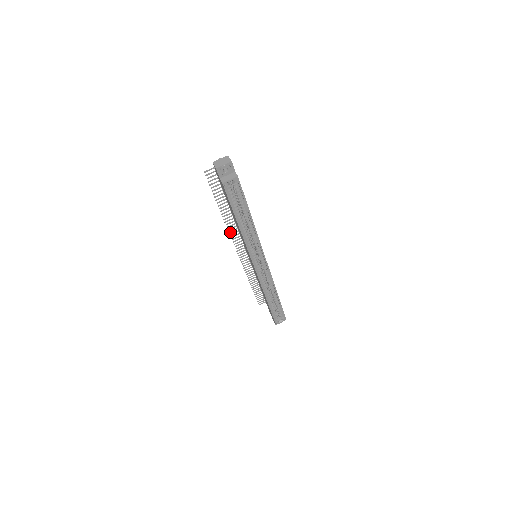
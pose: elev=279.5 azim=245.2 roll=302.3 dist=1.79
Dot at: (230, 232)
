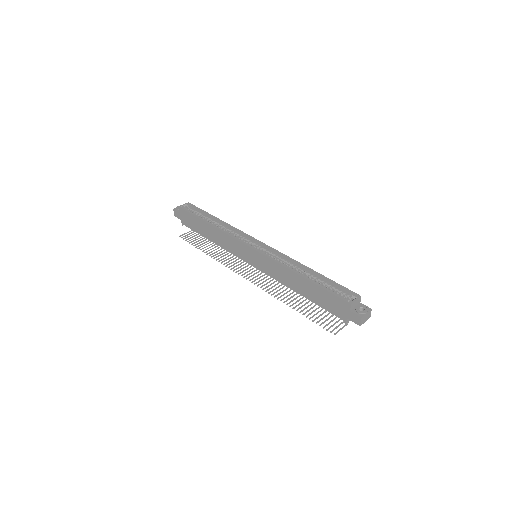
Dot at: occluded
